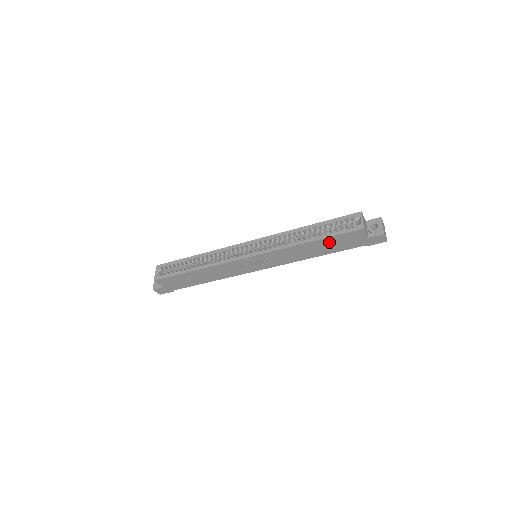
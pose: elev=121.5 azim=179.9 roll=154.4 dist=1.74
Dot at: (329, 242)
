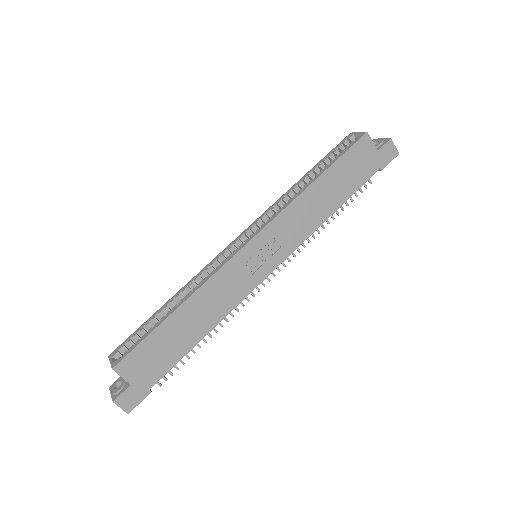
Dot at: (338, 173)
